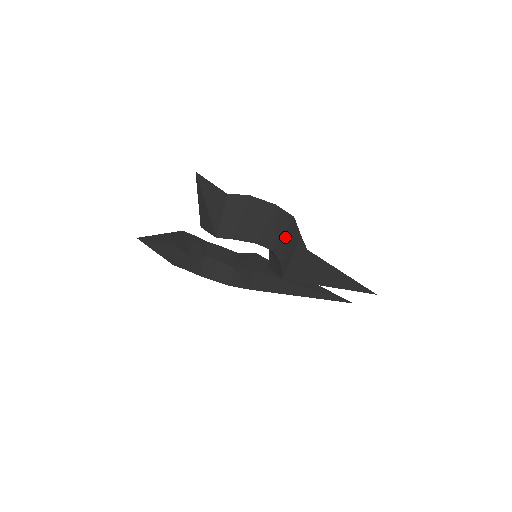
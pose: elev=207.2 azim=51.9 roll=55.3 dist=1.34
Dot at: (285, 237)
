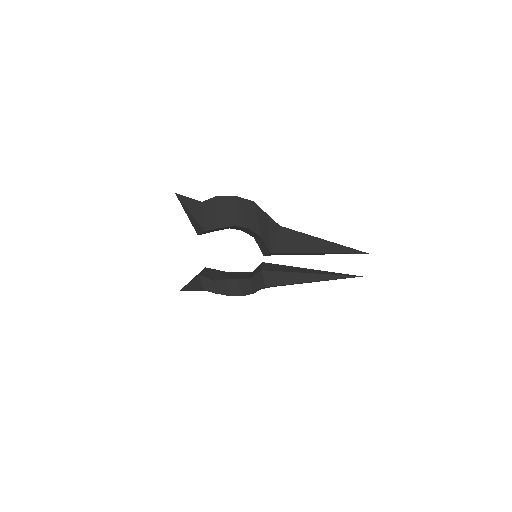
Dot at: (254, 217)
